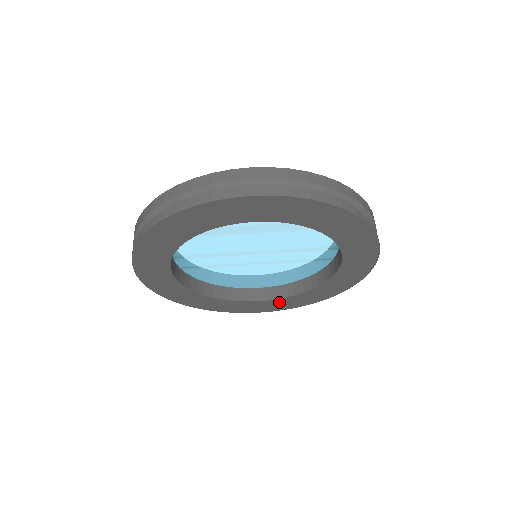
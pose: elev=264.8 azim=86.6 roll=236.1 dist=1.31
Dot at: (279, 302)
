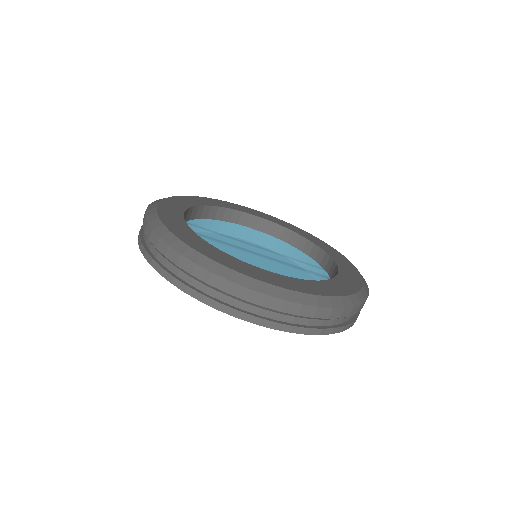
Dot at: occluded
